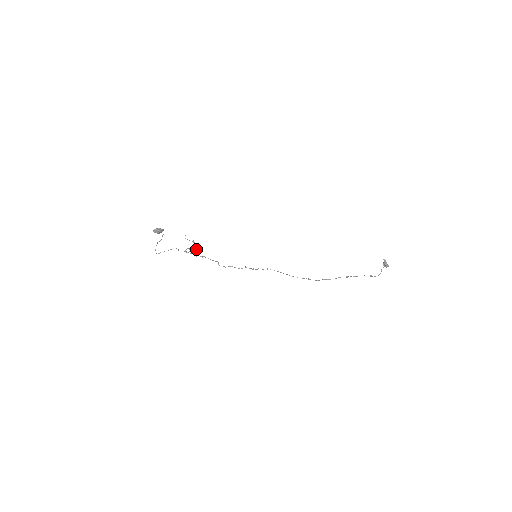
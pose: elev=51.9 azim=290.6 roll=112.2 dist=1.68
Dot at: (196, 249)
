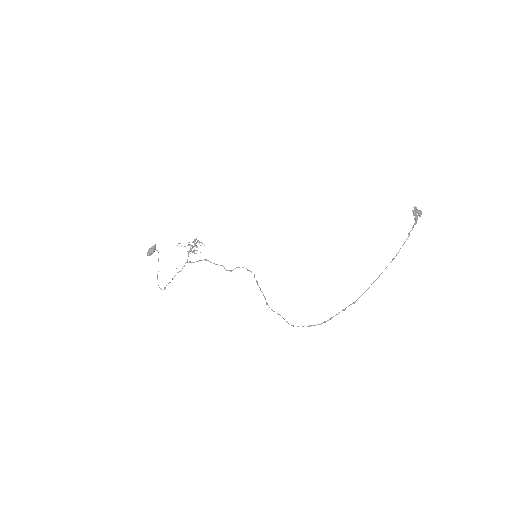
Dot at: (197, 240)
